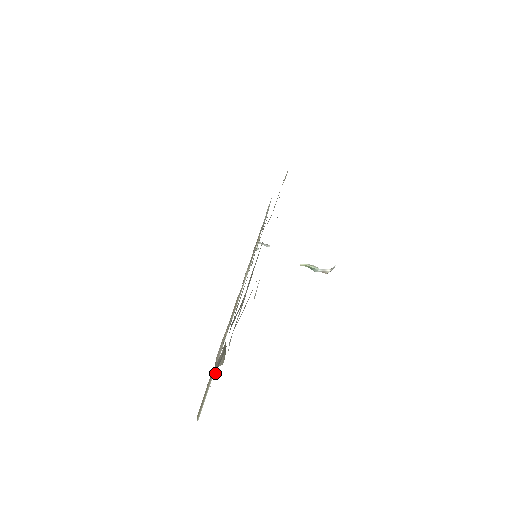
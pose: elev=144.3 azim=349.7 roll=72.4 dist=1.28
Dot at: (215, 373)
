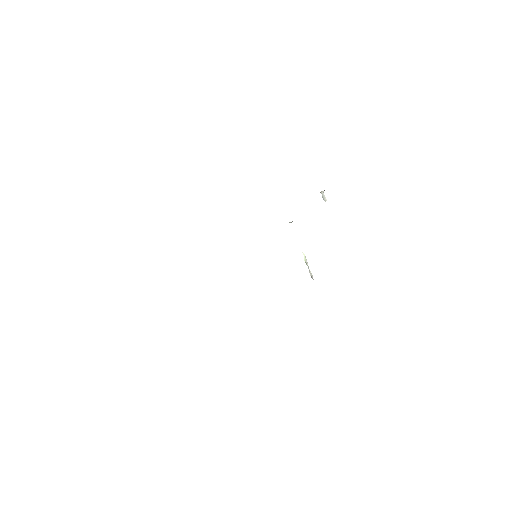
Dot at: occluded
